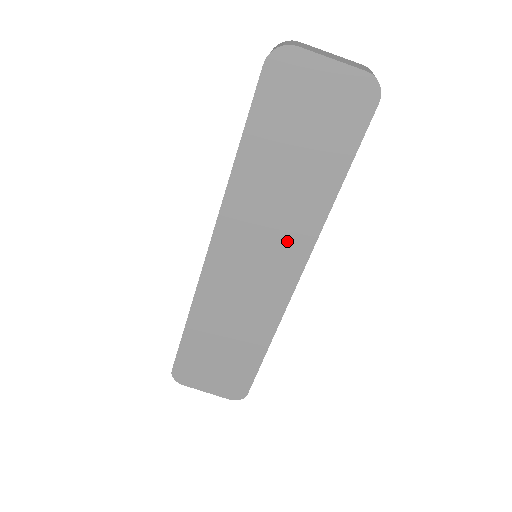
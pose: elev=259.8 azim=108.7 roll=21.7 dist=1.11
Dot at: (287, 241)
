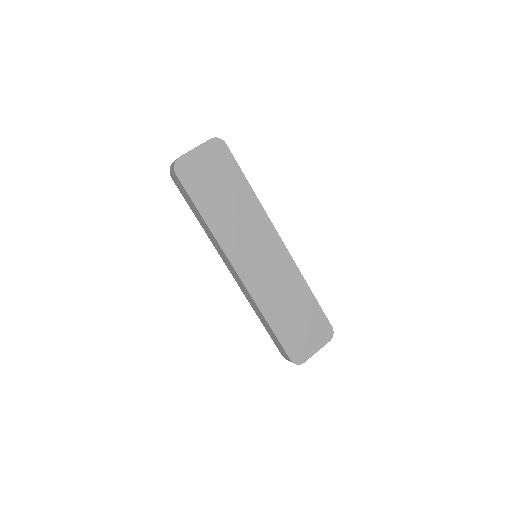
Dot at: (259, 230)
